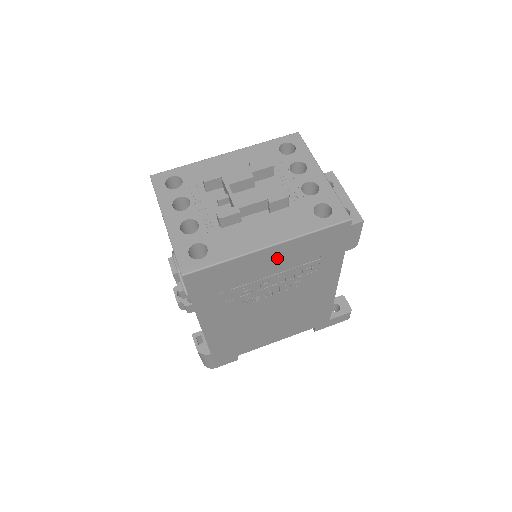
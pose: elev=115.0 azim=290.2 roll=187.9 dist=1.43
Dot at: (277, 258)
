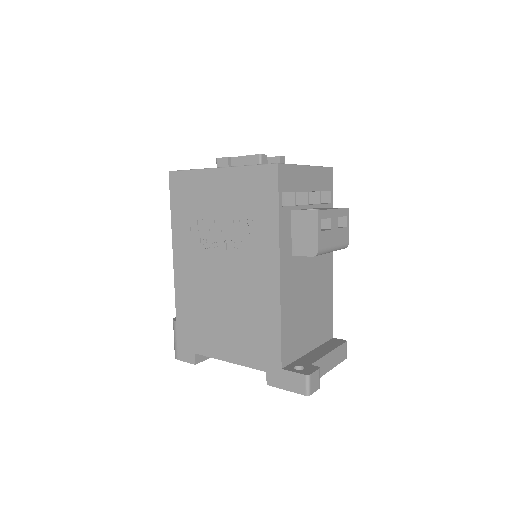
Dot at: (224, 188)
